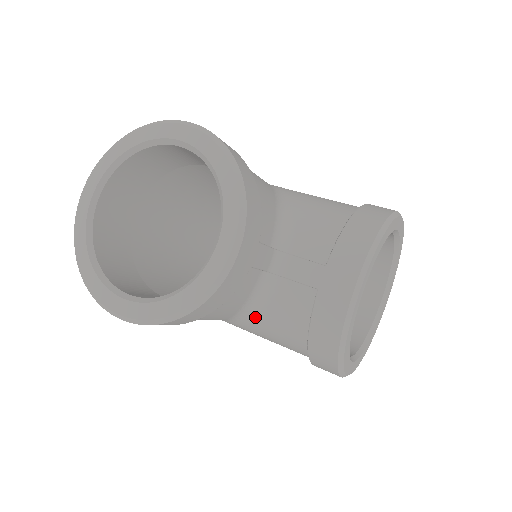
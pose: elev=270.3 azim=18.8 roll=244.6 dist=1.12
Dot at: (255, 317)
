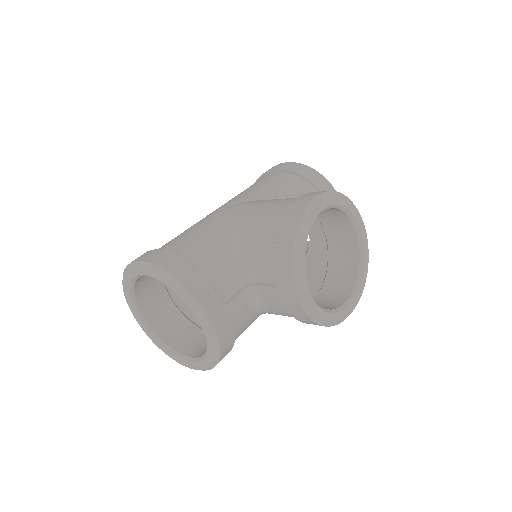
Dot at: occluded
